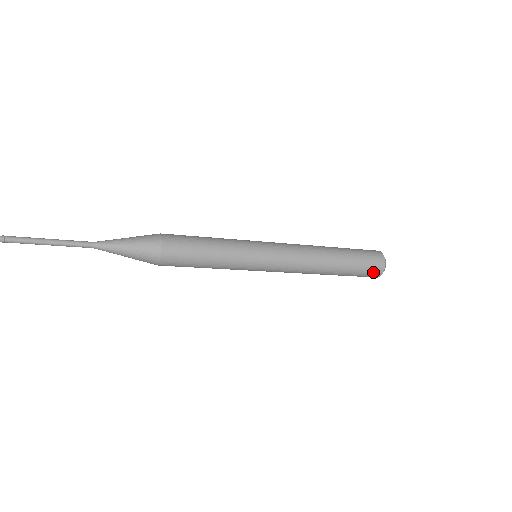
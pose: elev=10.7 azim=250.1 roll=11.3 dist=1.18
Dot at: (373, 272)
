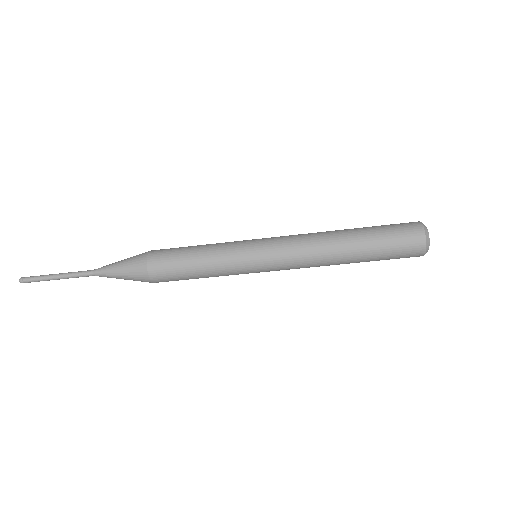
Dot at: (407, 227)
